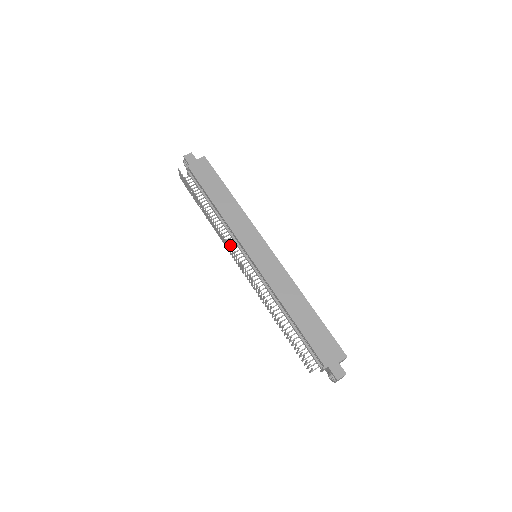
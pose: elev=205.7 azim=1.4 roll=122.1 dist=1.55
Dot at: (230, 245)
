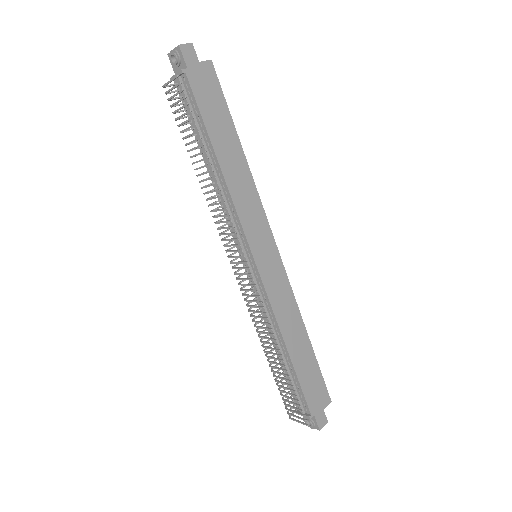
Dot at: occluded
